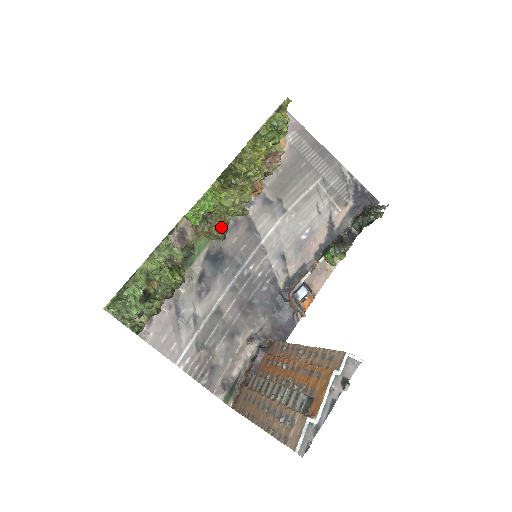
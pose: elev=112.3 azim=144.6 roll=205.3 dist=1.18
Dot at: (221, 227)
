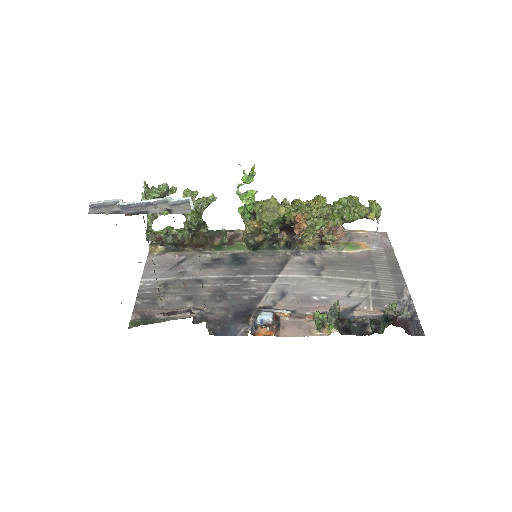
Dot at: (252, 223)
